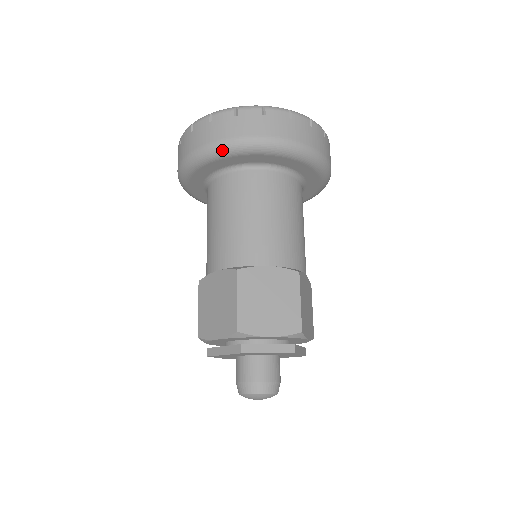
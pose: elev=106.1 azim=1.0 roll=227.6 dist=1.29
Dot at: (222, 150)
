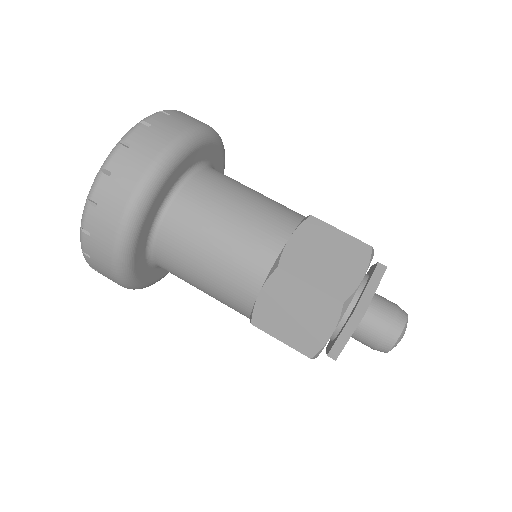
Dot at: (126, 280)
